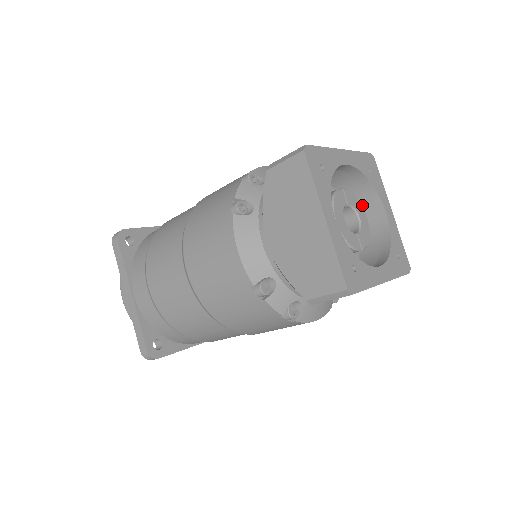
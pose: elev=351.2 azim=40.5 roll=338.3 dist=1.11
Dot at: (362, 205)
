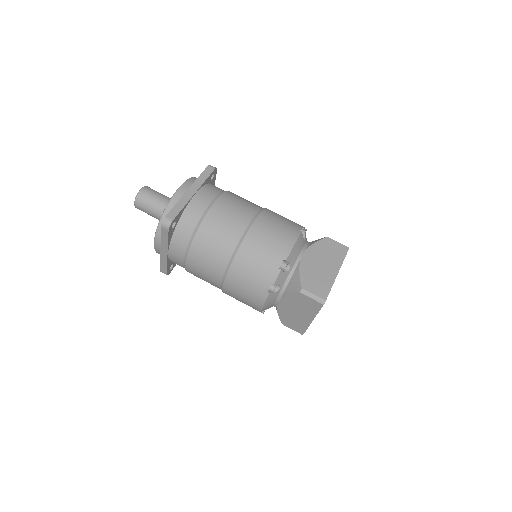
Dot at: occluded
